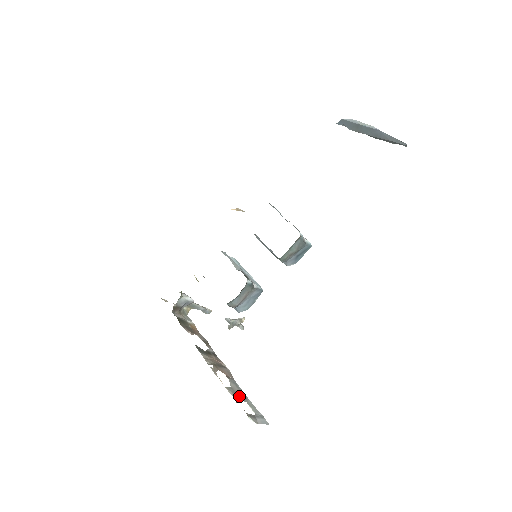
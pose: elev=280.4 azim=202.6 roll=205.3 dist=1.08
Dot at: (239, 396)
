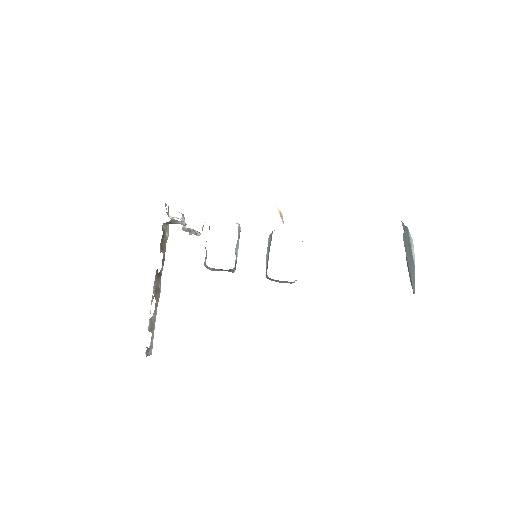
Dot at: (152, 327)
